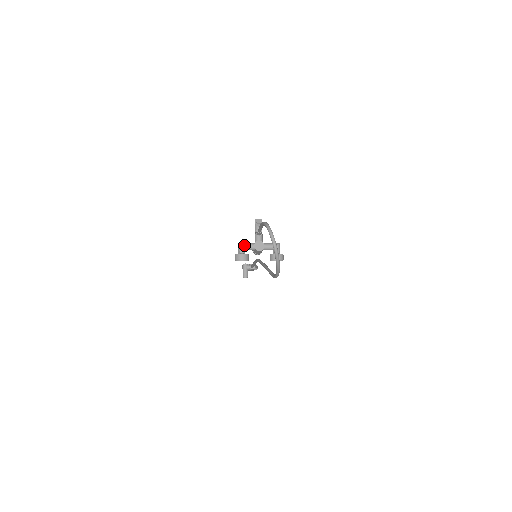
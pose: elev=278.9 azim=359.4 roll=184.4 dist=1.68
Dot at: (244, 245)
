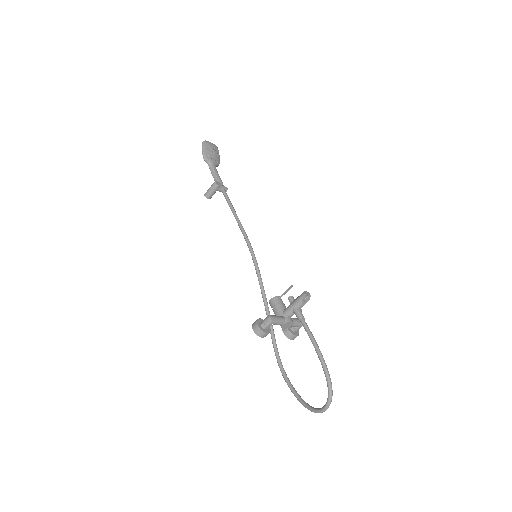
Dot at: (275, 323)
